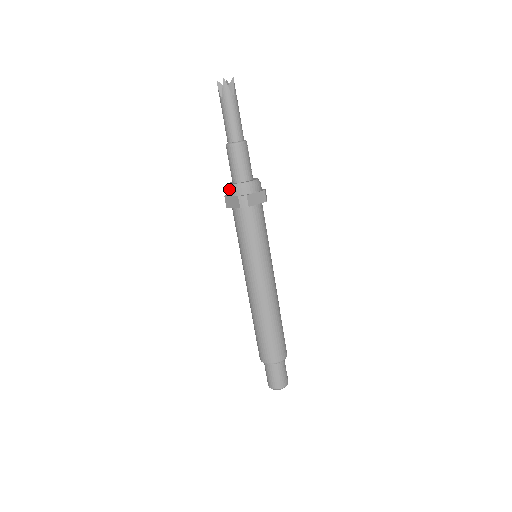
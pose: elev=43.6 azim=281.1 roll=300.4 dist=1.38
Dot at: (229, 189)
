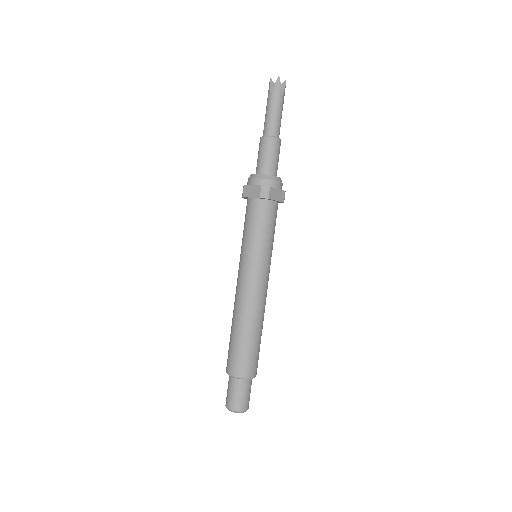
Dot at: (252, 178)
